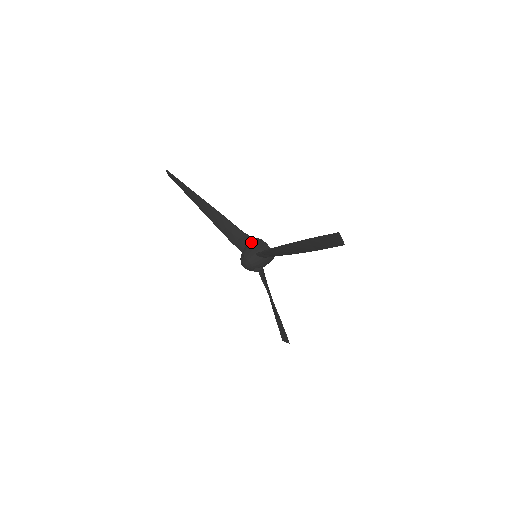
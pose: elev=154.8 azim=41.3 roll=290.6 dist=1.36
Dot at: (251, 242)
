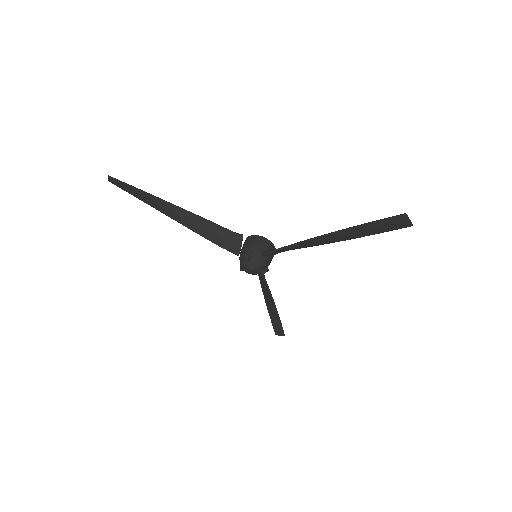
Dot at: (248, 242)
